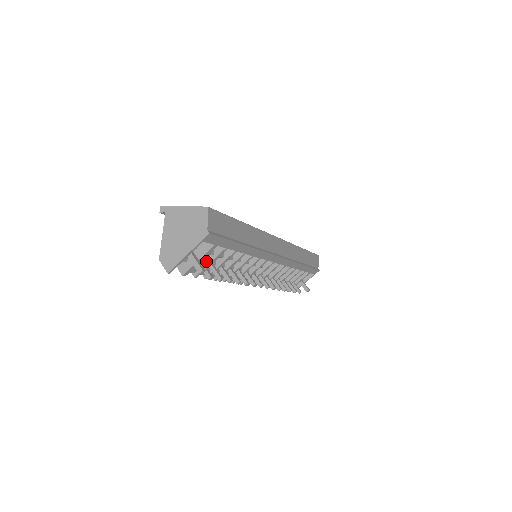
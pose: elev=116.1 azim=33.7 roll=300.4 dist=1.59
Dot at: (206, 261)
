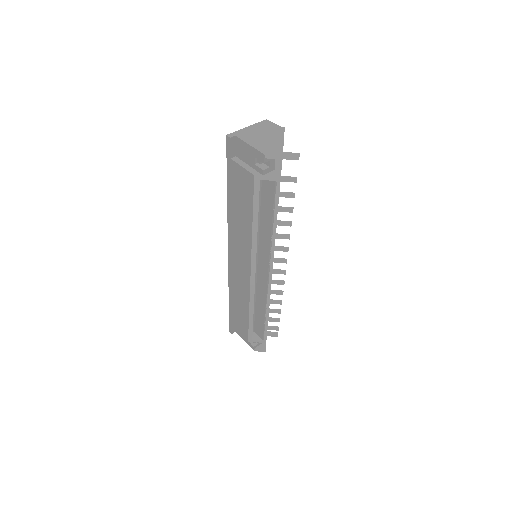
Dot at: occluded
